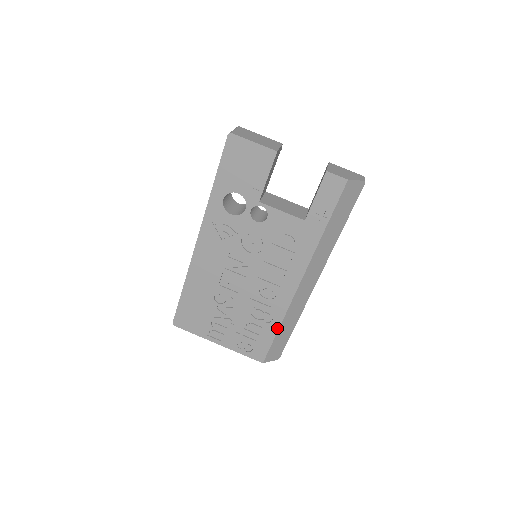
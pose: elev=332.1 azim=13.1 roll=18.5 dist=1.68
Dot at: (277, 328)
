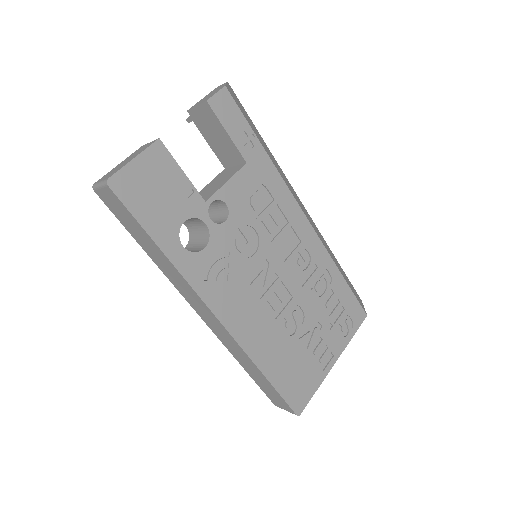
Dot at: (339, 274)
